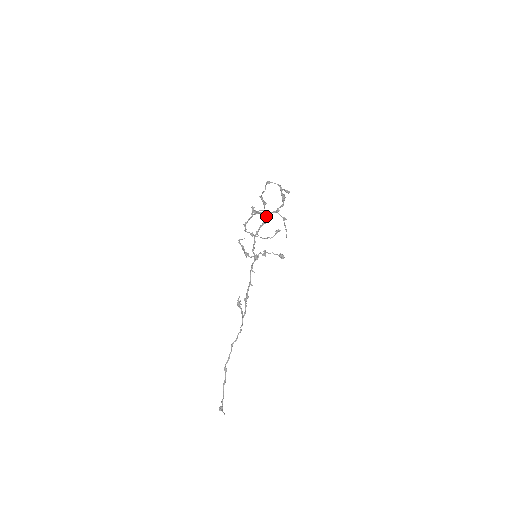
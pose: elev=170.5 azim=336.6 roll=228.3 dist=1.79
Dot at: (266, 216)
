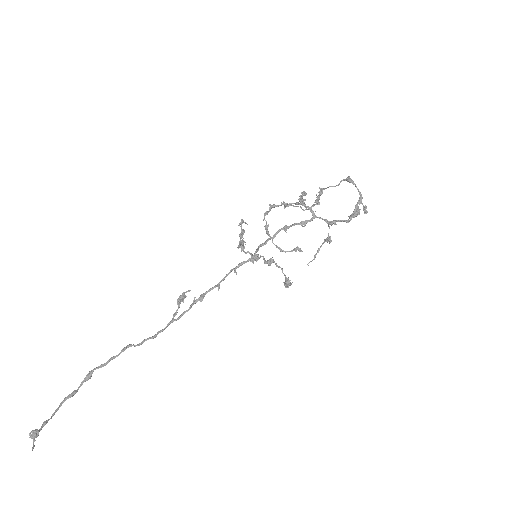
Dot at: (313, 217)
